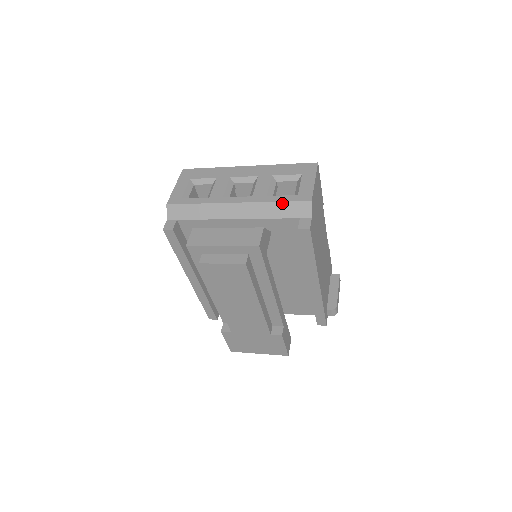
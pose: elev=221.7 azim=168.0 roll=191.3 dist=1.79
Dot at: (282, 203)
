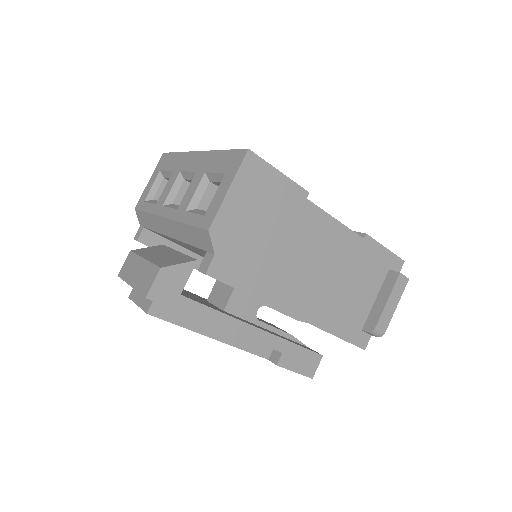
Dot at: (190, 227)
